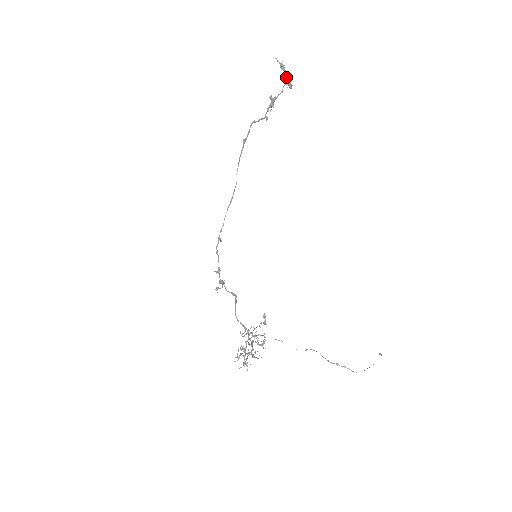
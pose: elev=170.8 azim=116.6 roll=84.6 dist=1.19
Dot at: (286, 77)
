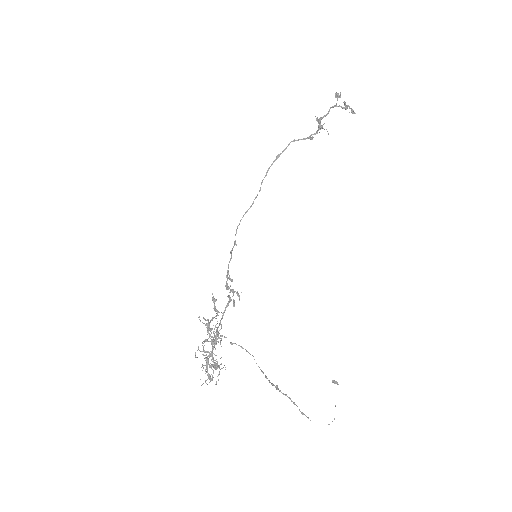
Dot at: (337, 100)
